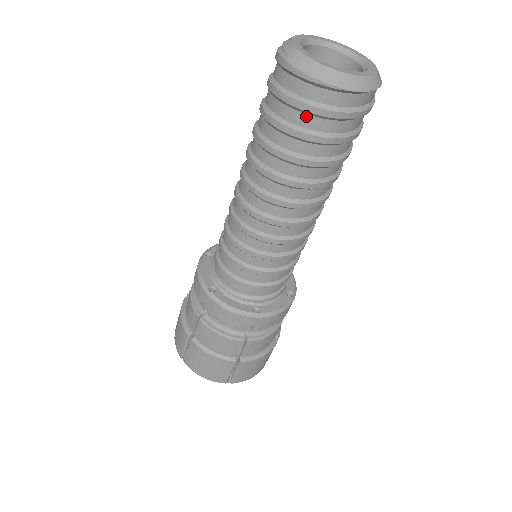
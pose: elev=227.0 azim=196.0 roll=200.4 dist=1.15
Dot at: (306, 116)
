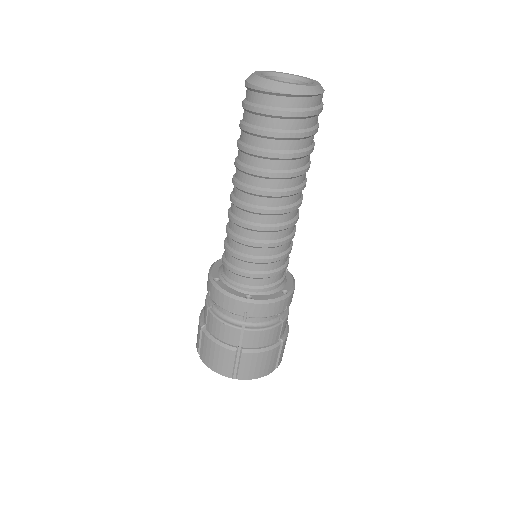
Dot at: (261, 117)
